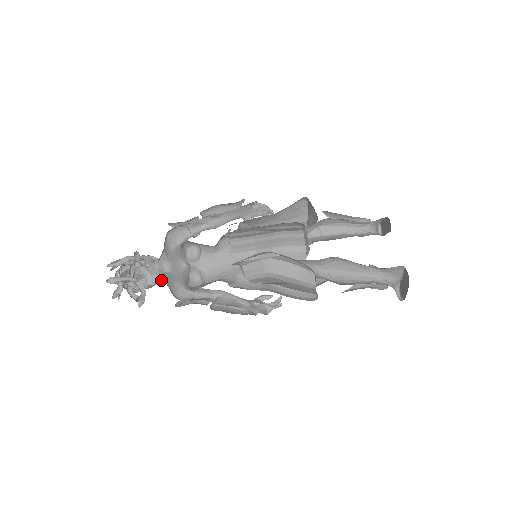
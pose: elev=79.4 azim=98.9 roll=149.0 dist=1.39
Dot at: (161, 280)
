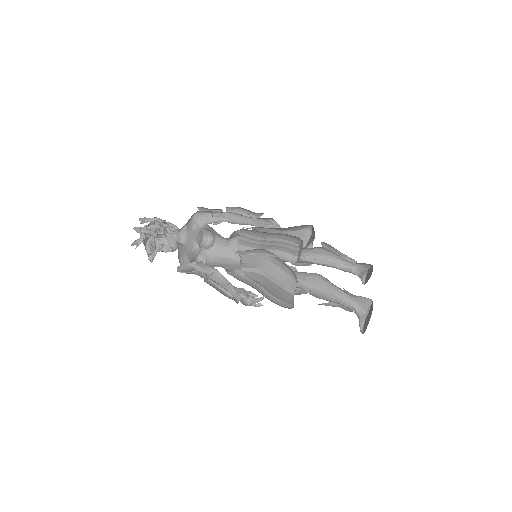
Dot at: (174, 250)
